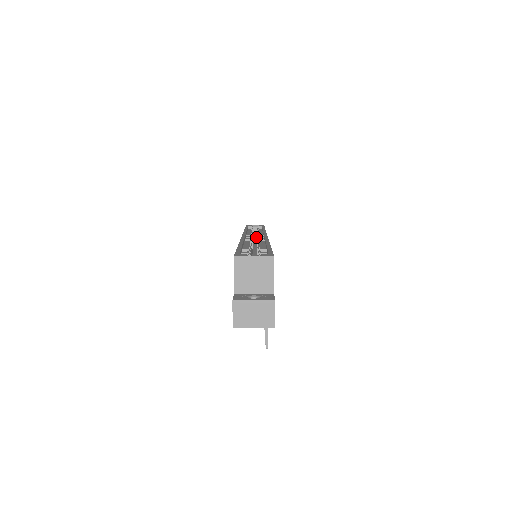
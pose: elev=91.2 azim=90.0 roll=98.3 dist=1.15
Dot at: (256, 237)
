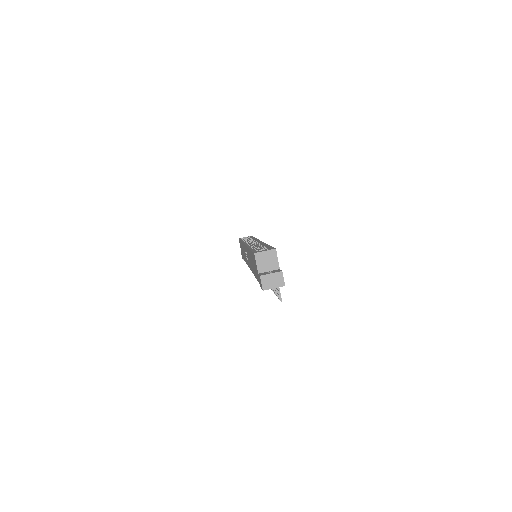
Dot at: occluded
